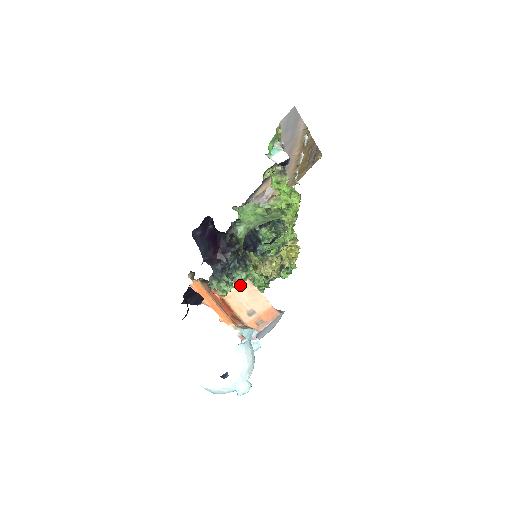
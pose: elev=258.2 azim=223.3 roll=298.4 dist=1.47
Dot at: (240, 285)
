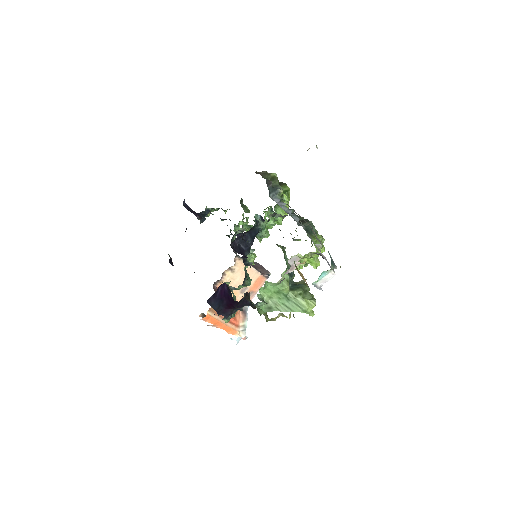
Dot at: (235, 270)
